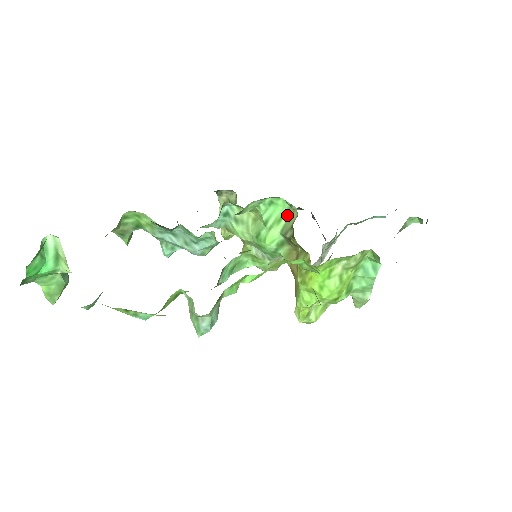
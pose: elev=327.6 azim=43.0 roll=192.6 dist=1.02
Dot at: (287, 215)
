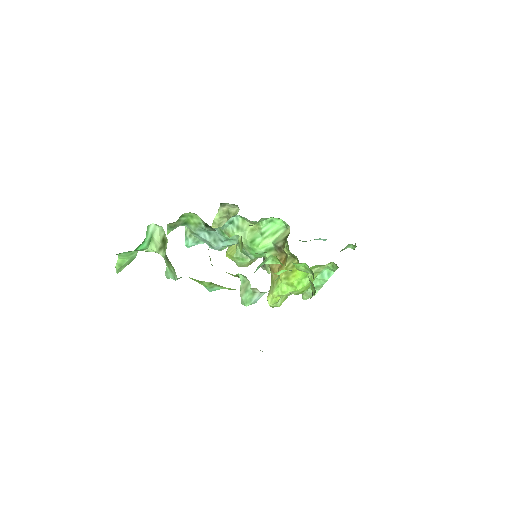
Dot at: (281, 231)
